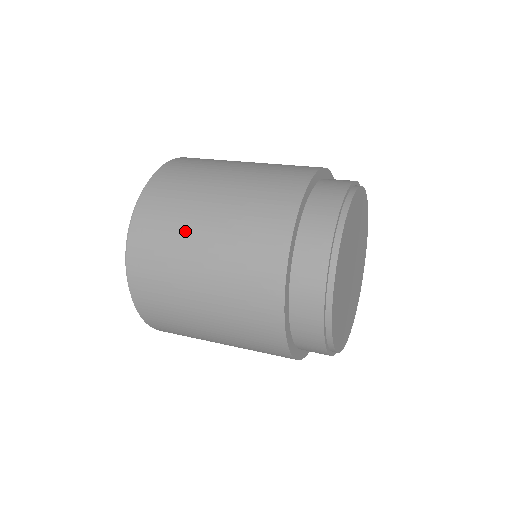
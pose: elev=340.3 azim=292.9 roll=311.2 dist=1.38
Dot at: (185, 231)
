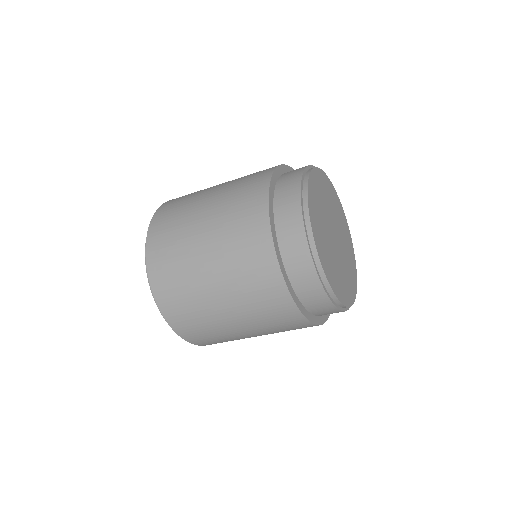
Dot at: occluded
